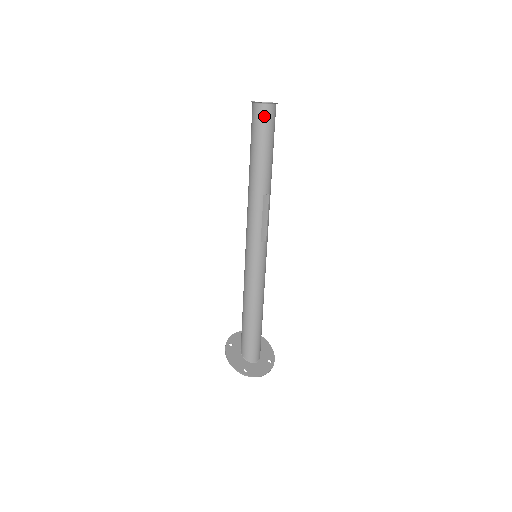
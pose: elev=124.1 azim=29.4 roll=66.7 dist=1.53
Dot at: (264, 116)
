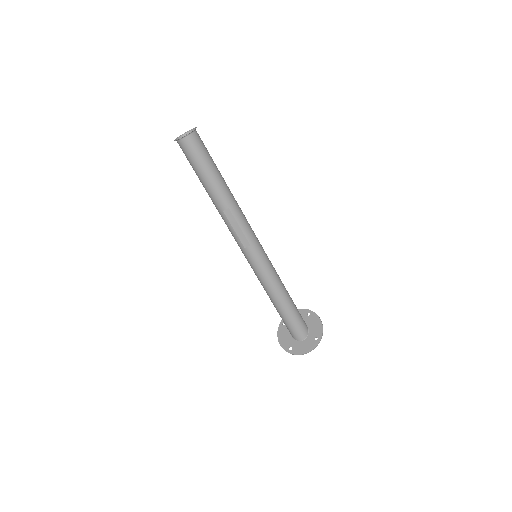
Dot at: (184, 150)
